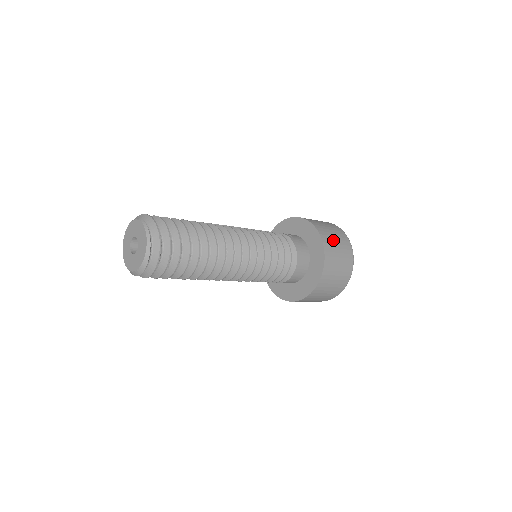
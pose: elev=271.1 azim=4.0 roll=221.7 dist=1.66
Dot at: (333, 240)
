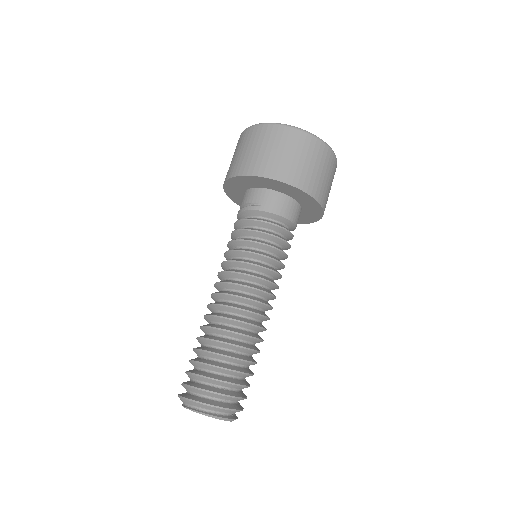
Dot at: (293, 163)
